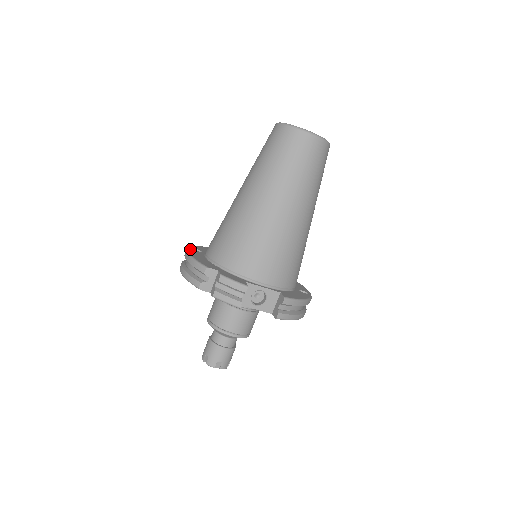
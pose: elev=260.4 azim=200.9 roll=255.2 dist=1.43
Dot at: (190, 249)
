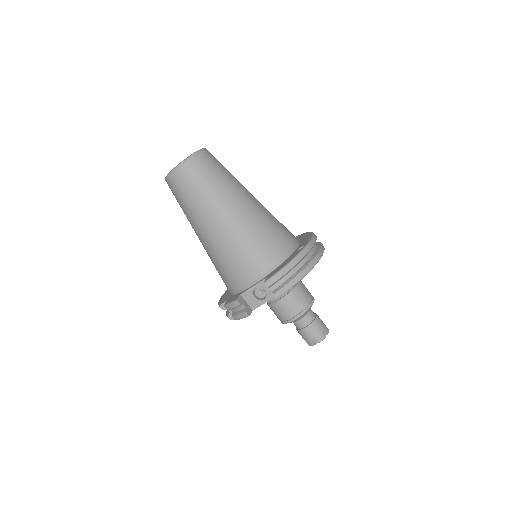
Dot at: (227, 290)
